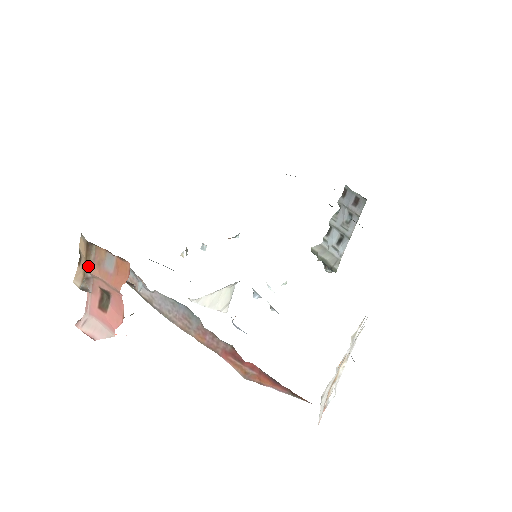
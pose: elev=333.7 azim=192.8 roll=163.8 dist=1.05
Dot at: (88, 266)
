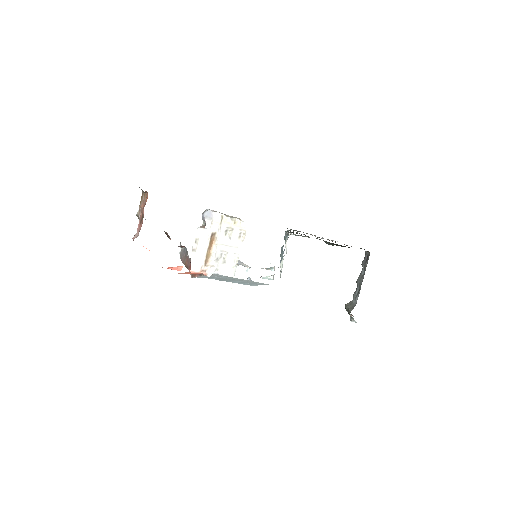
Dot at: (141, 203)
